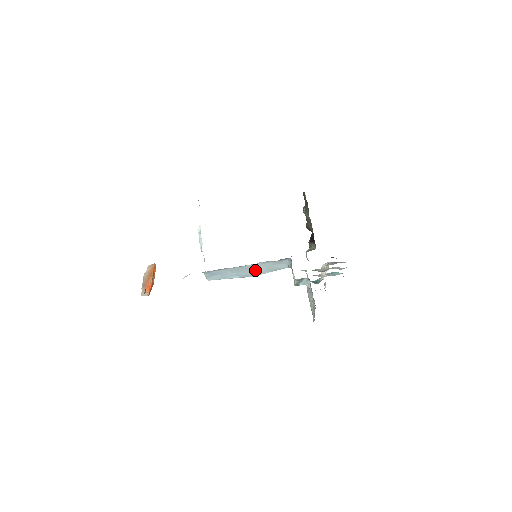
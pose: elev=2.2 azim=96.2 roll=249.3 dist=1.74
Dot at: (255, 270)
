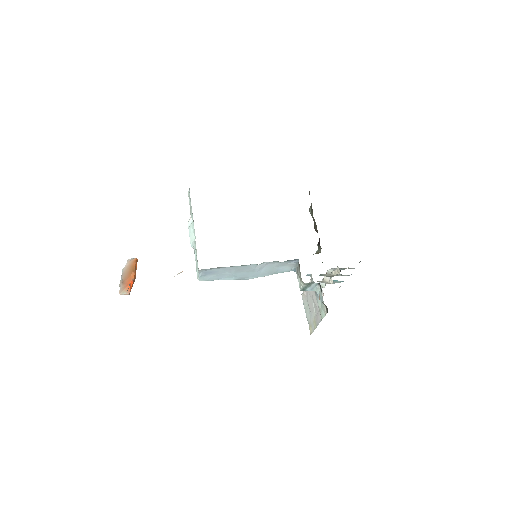
Dot at: (255, 271)
